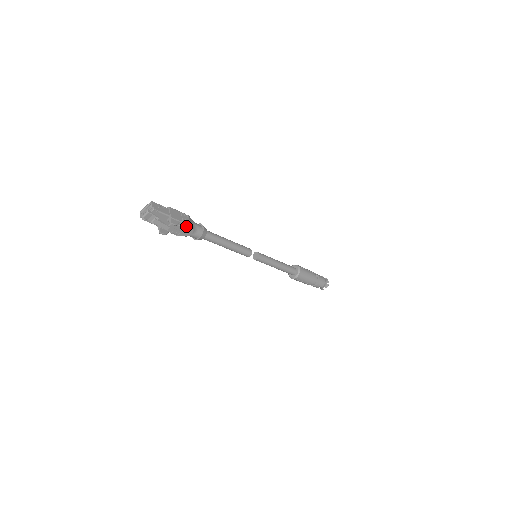
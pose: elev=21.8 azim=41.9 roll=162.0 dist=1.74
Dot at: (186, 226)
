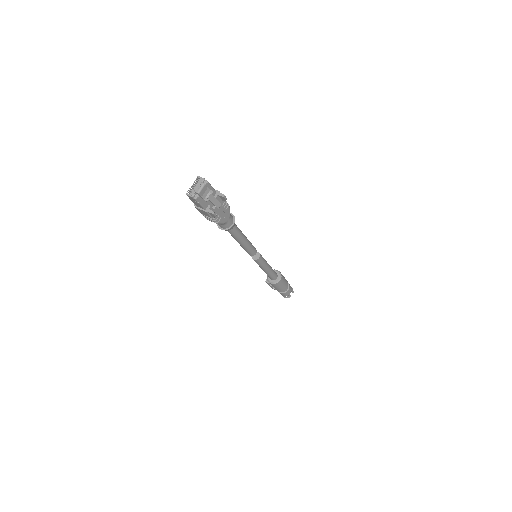
Dot at: (226, 207)
